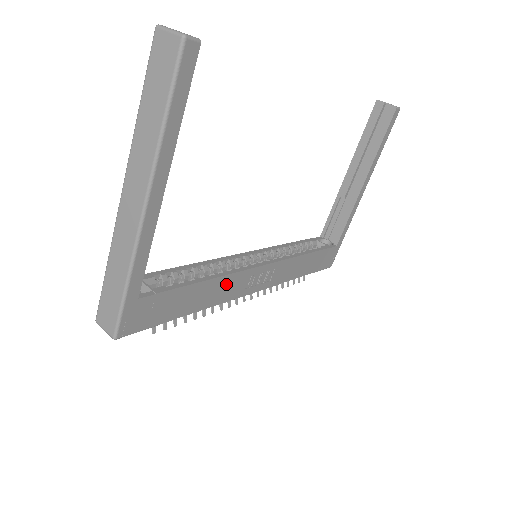
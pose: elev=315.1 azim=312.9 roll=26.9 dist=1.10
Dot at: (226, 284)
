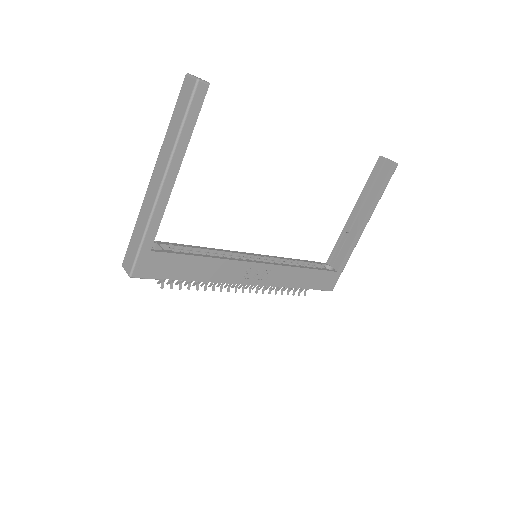
Dot at: (224, 267)
